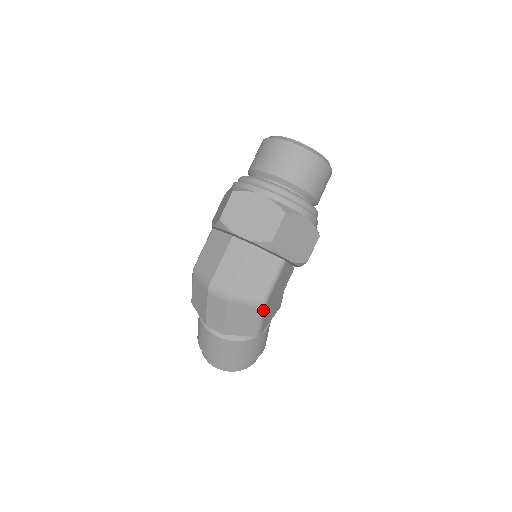
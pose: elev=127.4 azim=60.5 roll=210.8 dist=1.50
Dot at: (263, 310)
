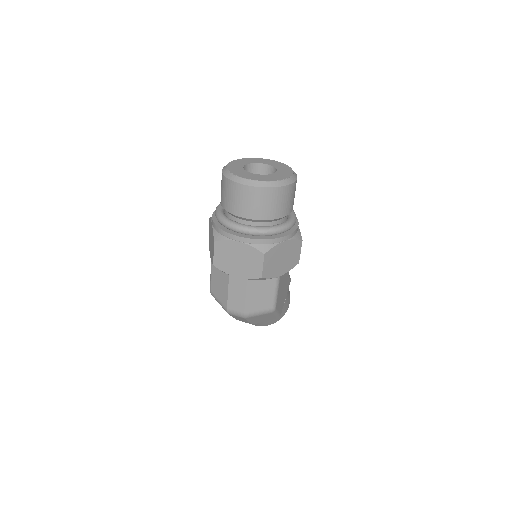
Dot at: (275, 312)
